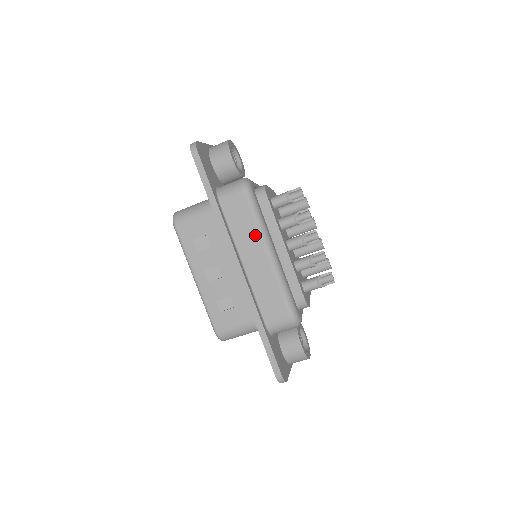
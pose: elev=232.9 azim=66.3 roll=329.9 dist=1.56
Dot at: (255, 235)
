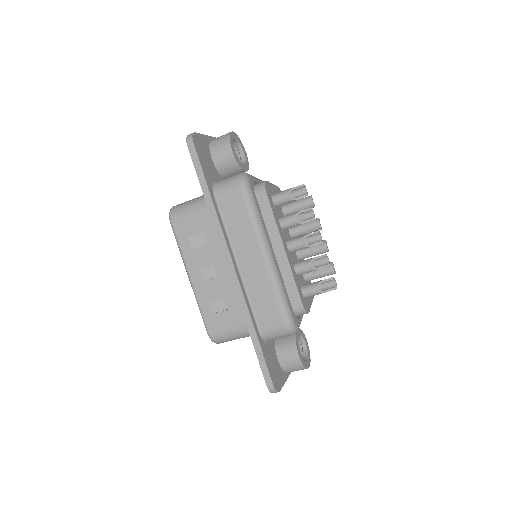
Dot at: (251, 234)
